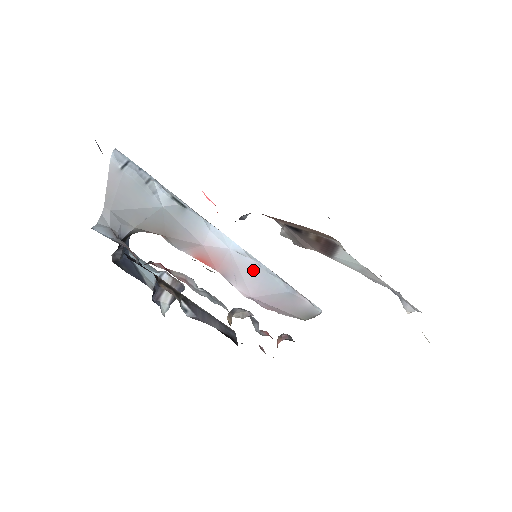
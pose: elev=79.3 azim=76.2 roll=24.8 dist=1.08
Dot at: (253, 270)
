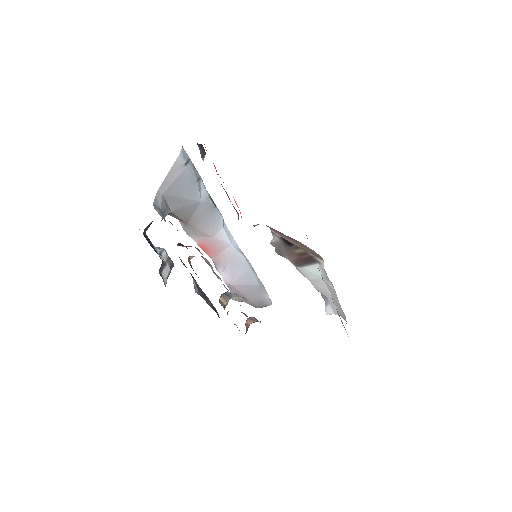
Dot at: (241, 264)
